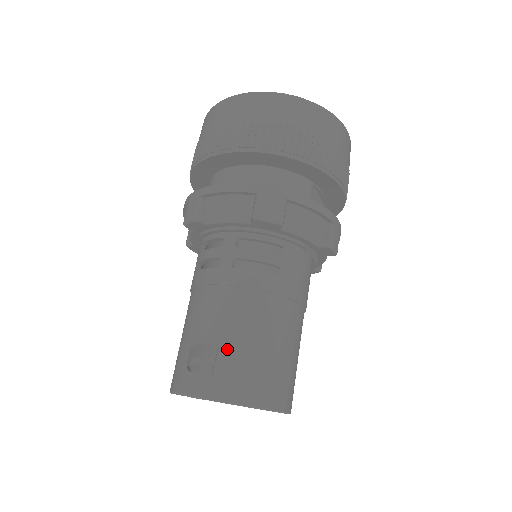
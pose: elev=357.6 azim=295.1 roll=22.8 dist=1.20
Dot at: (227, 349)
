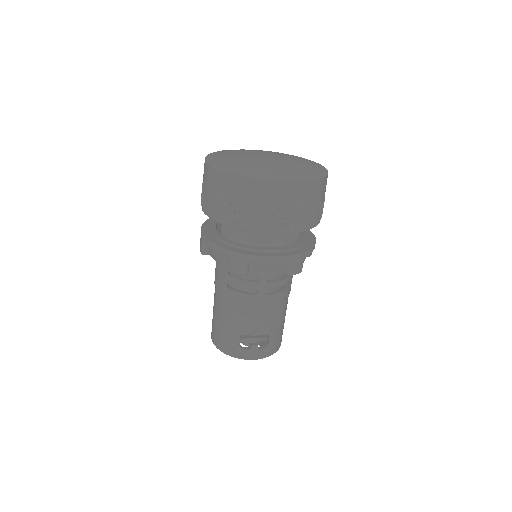
Dot at: occluded
